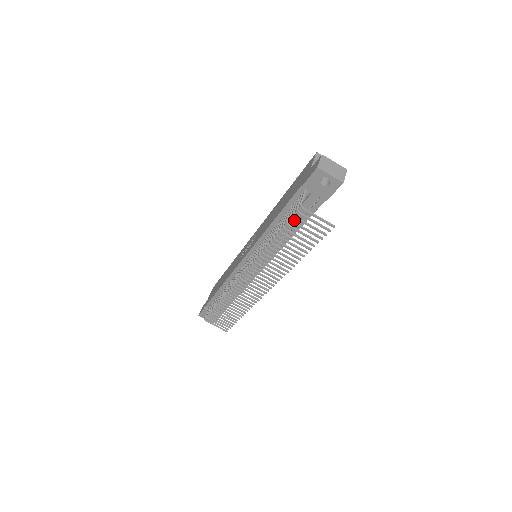
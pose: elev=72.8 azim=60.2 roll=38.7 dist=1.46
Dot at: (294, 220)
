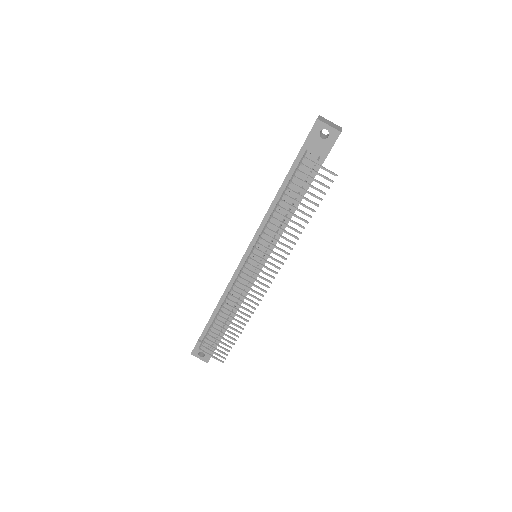
Dot at: (296, 188)
